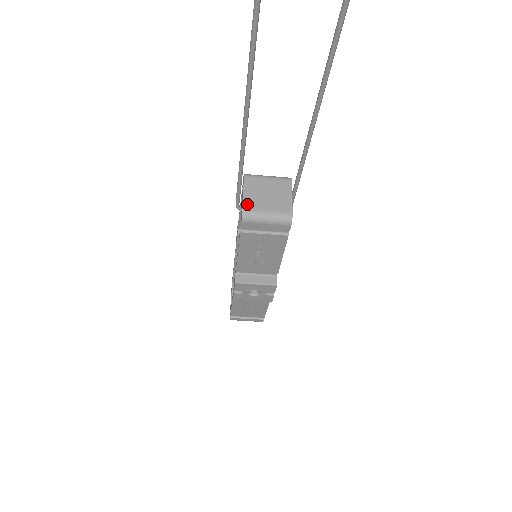
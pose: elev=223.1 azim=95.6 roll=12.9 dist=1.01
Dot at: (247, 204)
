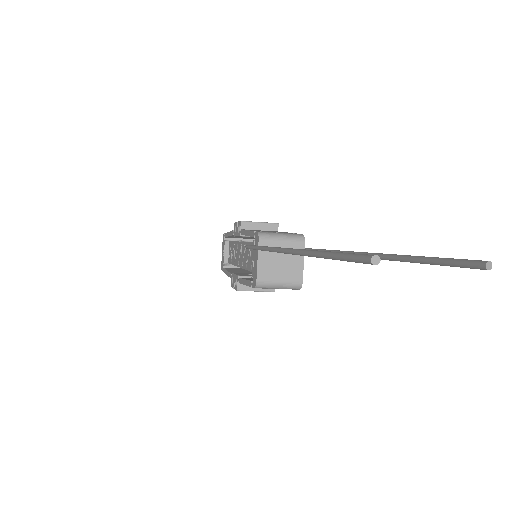
Dot at: (261, 274)
